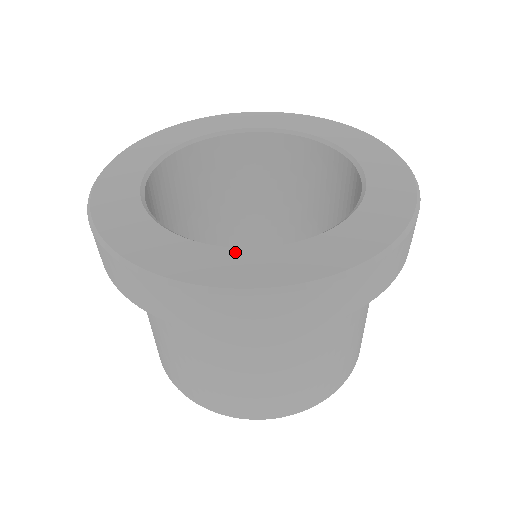
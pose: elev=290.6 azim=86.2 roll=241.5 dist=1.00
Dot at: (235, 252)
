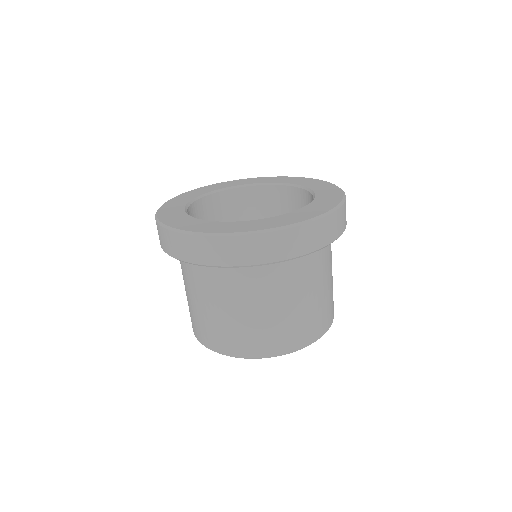
Dot at: (275, 218)
